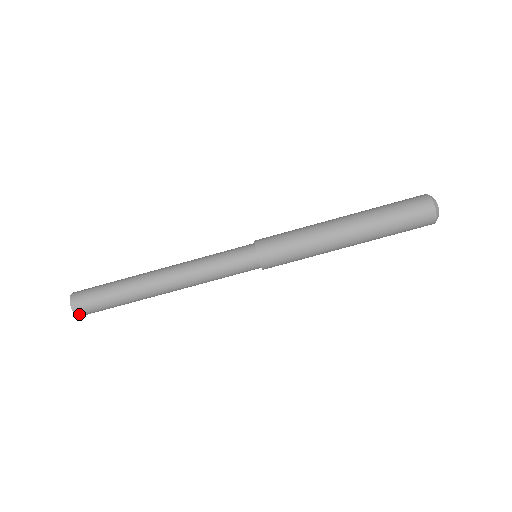
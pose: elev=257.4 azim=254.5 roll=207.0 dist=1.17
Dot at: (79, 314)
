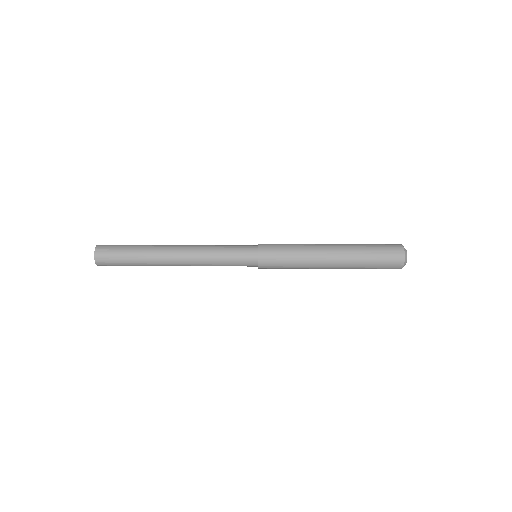
Dot at: (99, 265)
